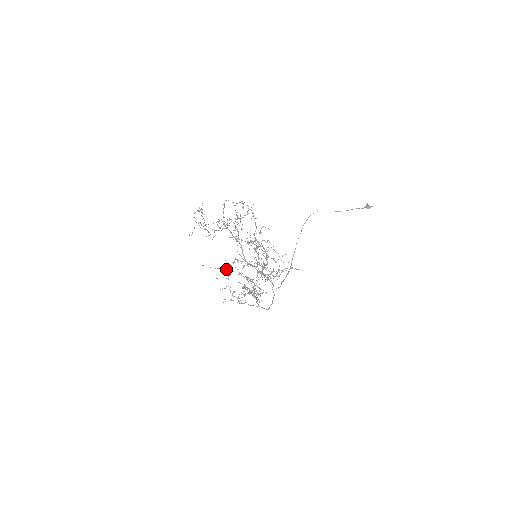
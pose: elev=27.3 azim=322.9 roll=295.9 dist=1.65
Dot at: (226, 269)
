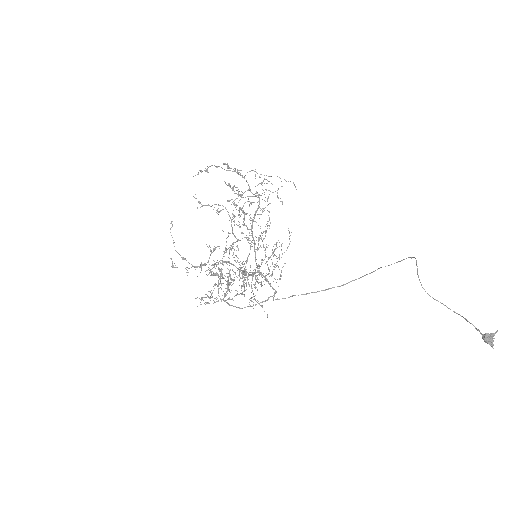
Dot at: occluded
